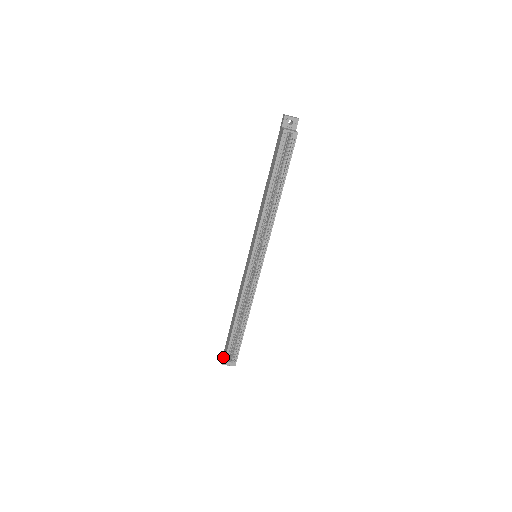
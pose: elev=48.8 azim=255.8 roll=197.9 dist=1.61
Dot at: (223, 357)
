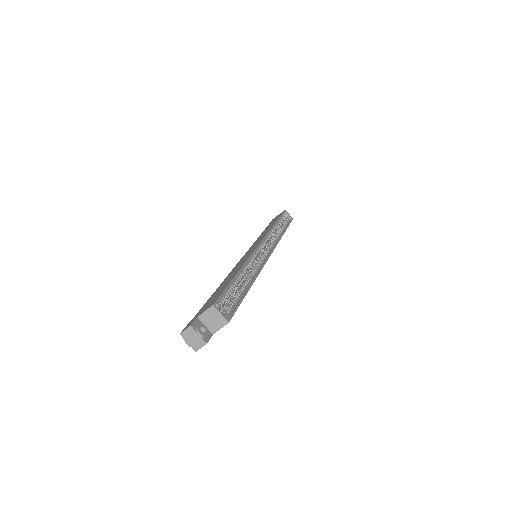
Dot at: (198, 315)
